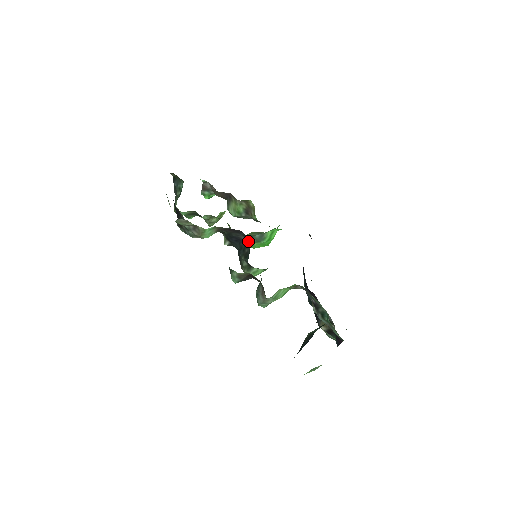
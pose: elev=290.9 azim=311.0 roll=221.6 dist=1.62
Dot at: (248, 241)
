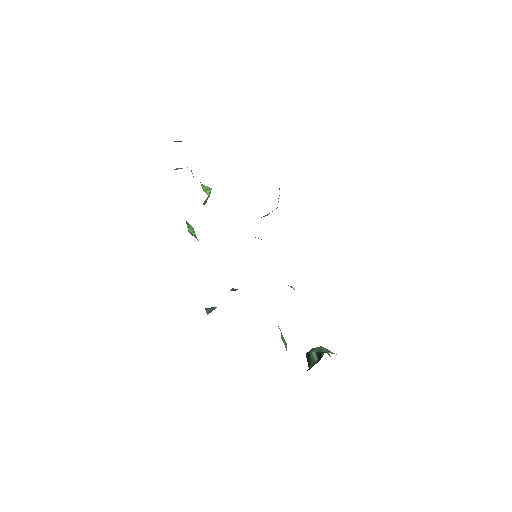
Dot at: occluded
